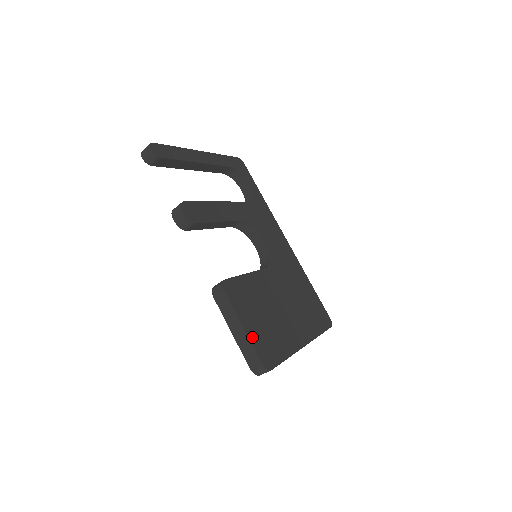
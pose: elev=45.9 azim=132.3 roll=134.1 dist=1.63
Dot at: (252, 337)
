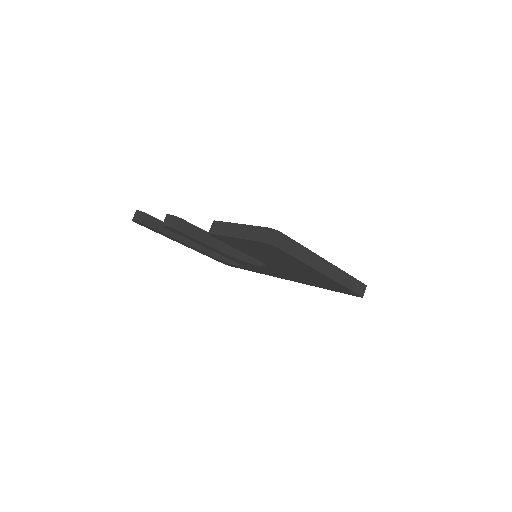
Dot at: occluded
